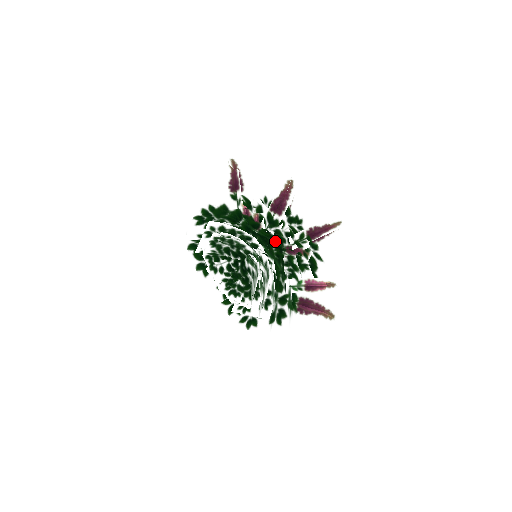
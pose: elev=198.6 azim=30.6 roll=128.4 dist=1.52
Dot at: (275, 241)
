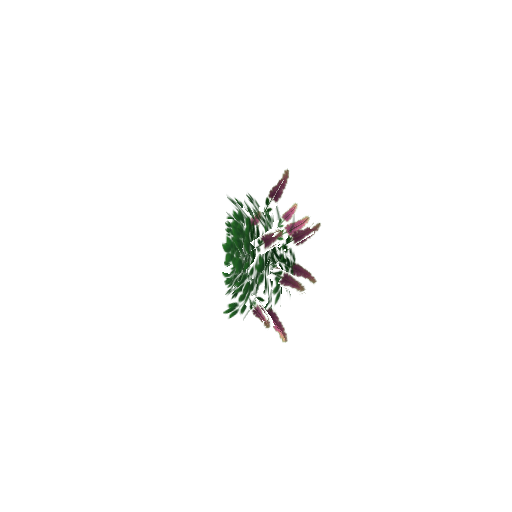
Dot at: occluded
